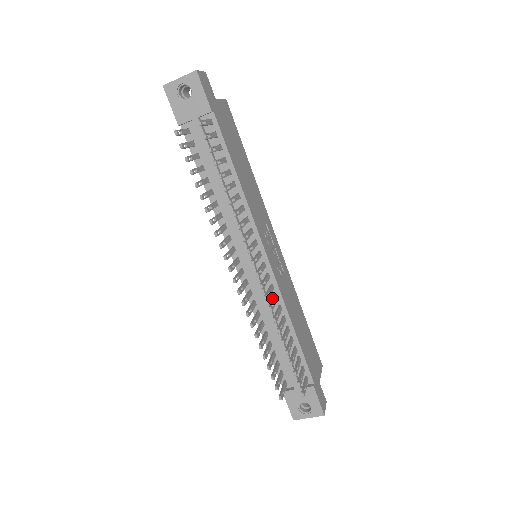
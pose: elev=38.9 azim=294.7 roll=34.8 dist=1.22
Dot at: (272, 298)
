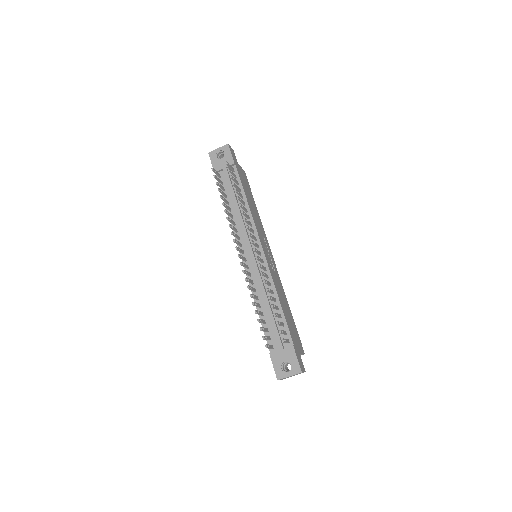
Dot at: (265, 278)
